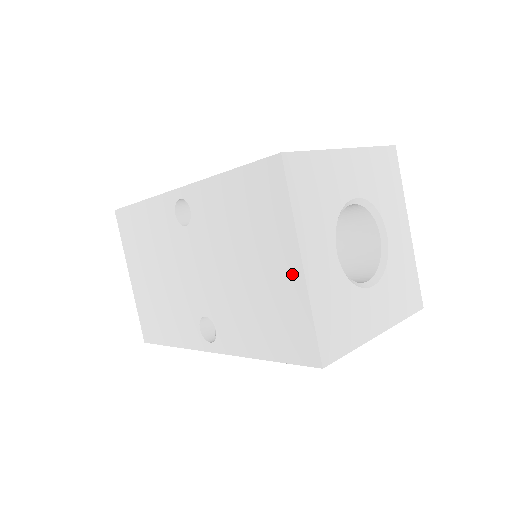
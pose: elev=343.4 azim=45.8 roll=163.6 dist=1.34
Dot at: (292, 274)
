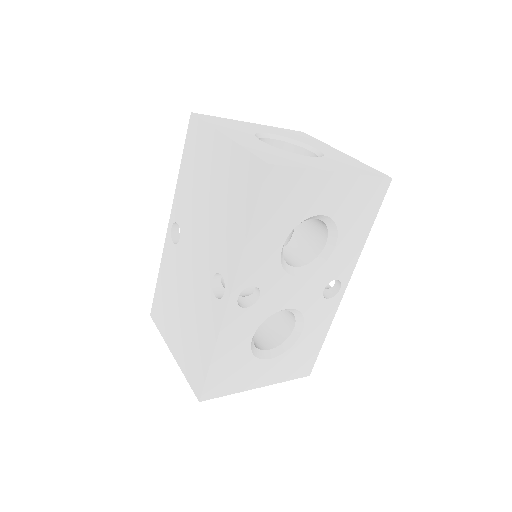
Dot at: (225, 149)
